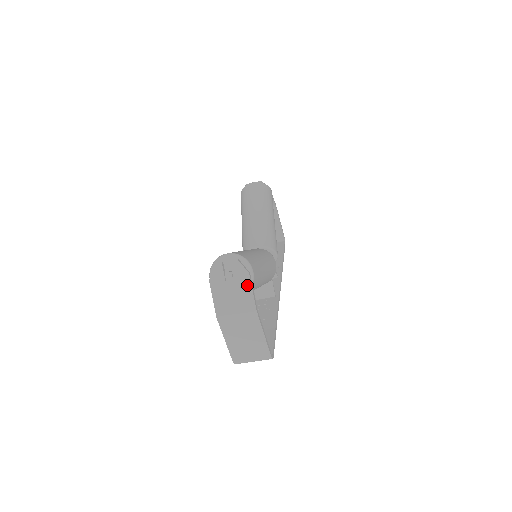
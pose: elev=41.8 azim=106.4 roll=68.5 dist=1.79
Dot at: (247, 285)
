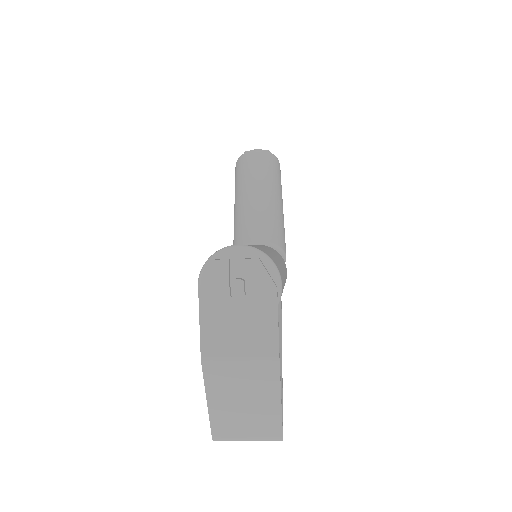
Dot at: (269, 309)
